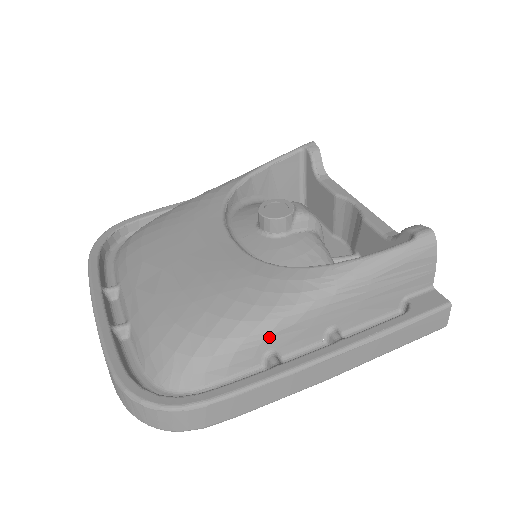
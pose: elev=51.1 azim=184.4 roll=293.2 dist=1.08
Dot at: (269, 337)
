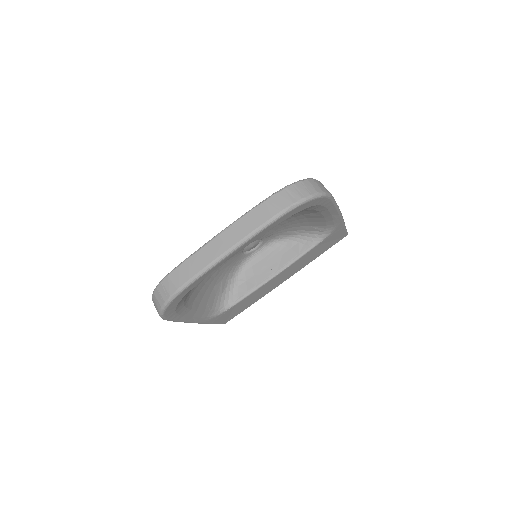
Dot at: occluded
